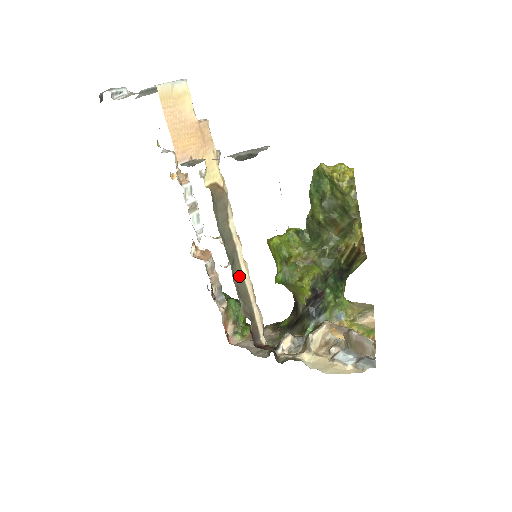
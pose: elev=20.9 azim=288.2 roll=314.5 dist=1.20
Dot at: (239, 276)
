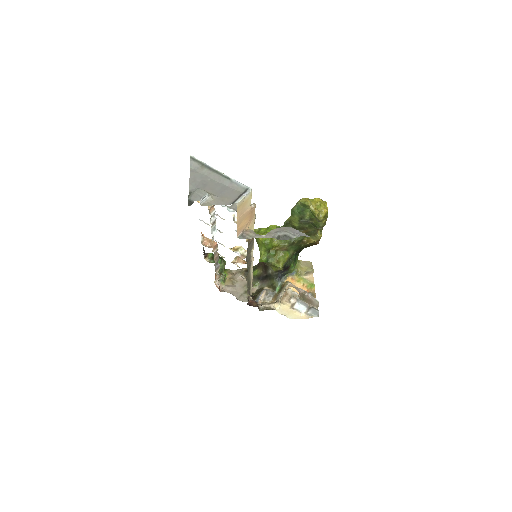
Dot at: (249, 275)
